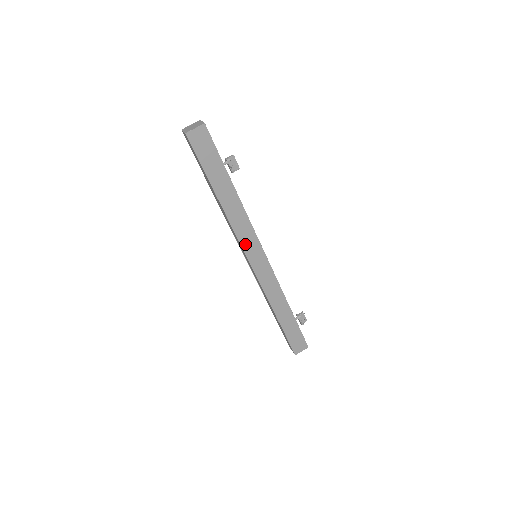
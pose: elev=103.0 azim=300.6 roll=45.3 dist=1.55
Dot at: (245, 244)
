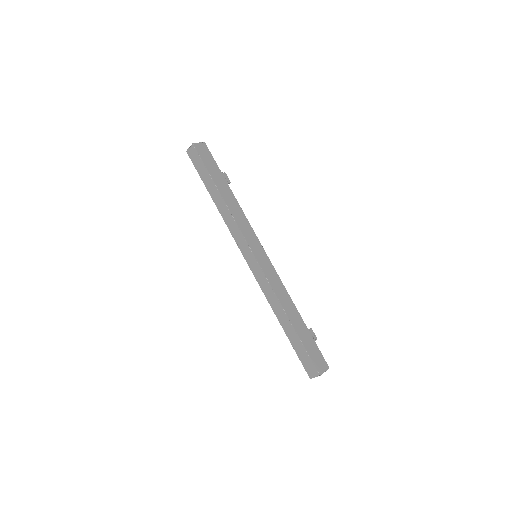
Dot at: (246, 236)
